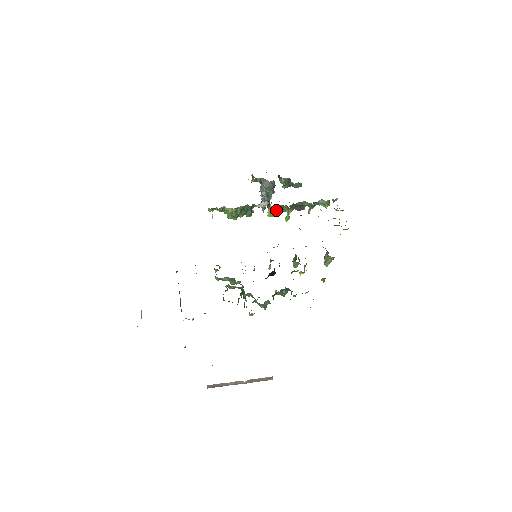
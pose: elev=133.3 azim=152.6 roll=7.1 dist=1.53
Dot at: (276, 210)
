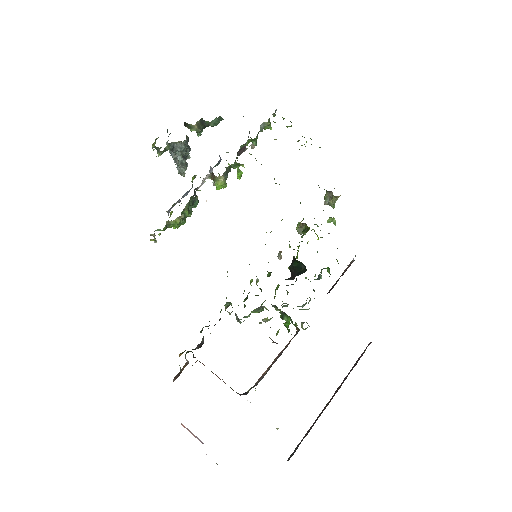
Dot at: (226, 177)
